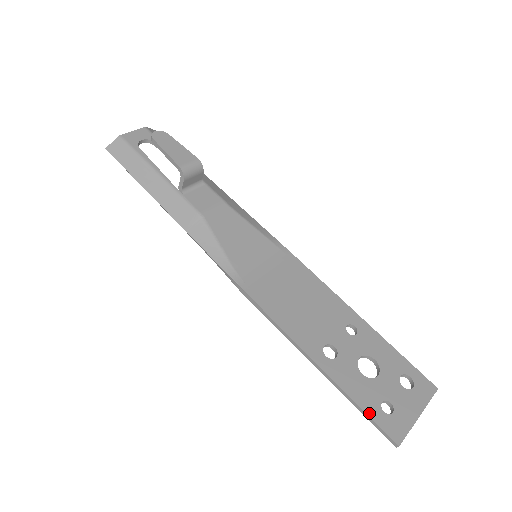
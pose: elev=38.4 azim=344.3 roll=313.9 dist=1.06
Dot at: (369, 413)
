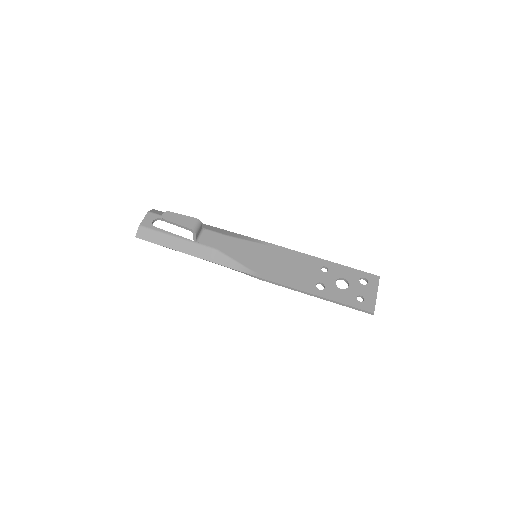
Dot at: (353, 306)
